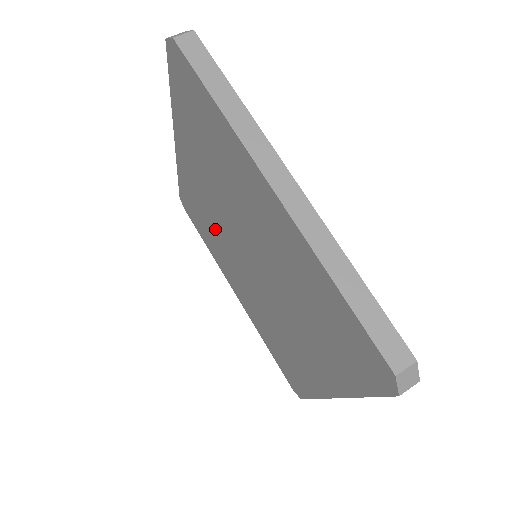
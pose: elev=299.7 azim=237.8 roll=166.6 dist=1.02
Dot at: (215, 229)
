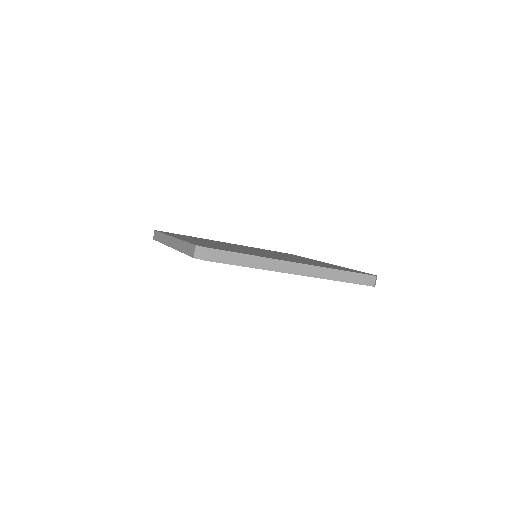
Dot at: occluded
